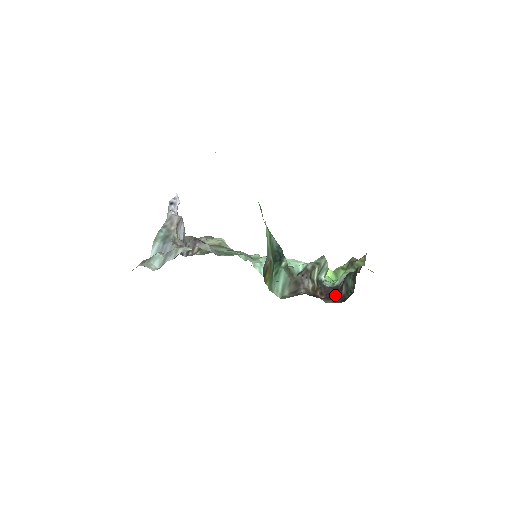
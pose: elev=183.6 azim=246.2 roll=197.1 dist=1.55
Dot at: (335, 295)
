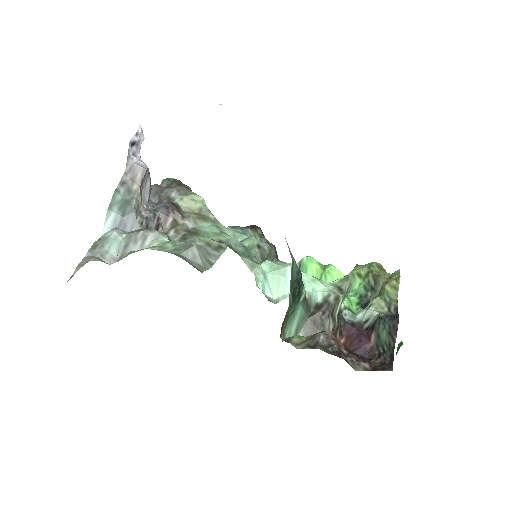
Dot at: (360, 344)
